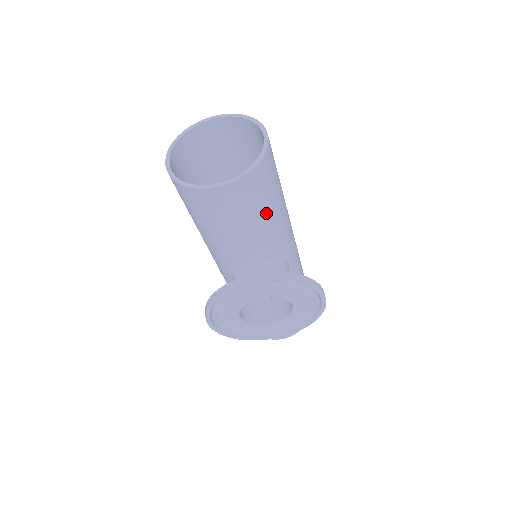
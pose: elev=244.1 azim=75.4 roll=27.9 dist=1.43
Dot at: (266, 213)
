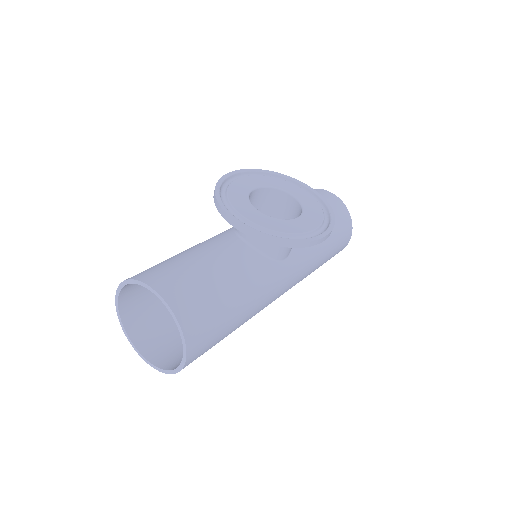
Dot at: occluded
